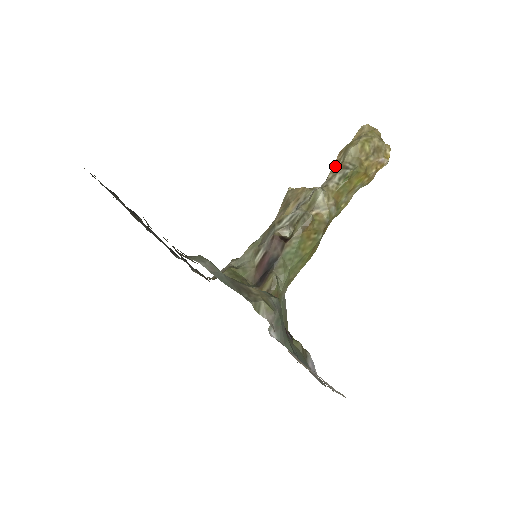
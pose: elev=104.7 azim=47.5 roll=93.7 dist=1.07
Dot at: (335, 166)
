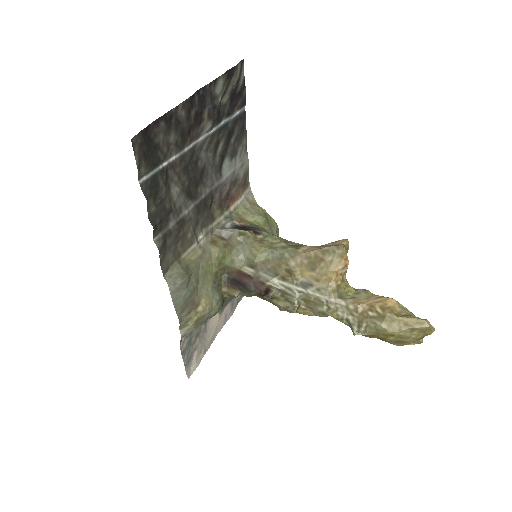
Dot at: (367, 305)
